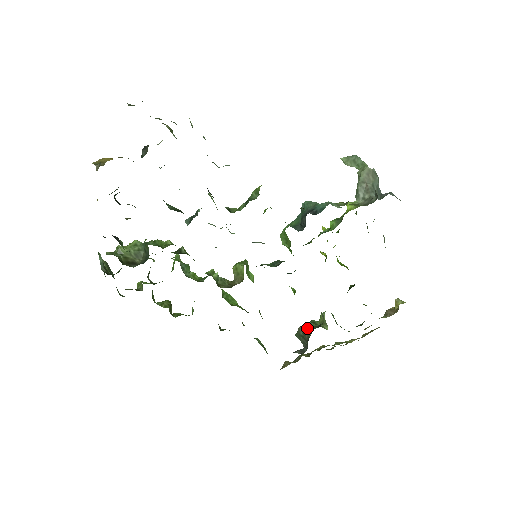
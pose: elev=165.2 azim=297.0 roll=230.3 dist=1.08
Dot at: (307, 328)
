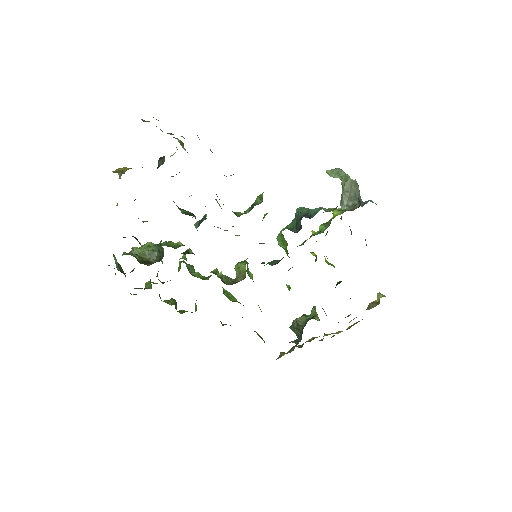
Dot at: (301, 321)
